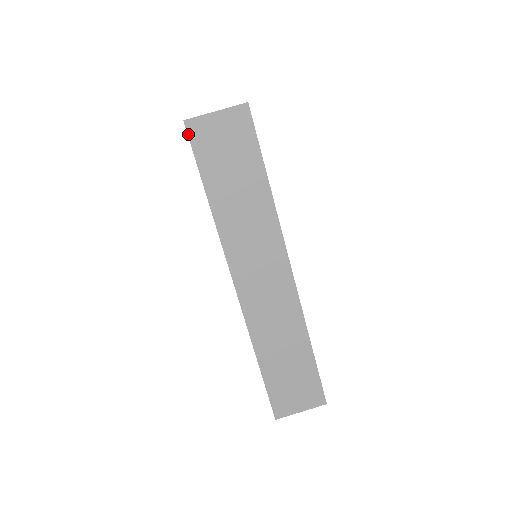
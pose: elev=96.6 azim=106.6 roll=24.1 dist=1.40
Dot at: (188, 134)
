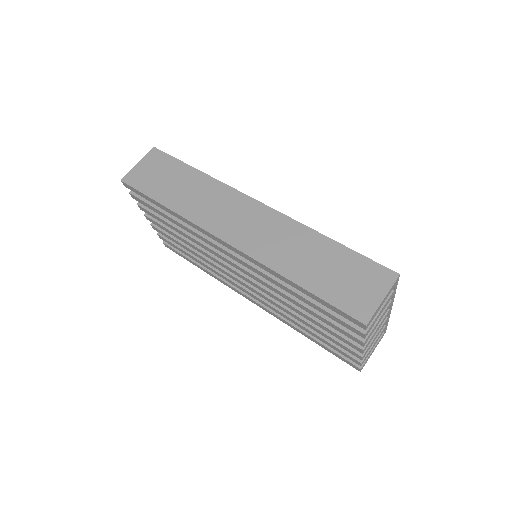
Dot at: (128, 184)
